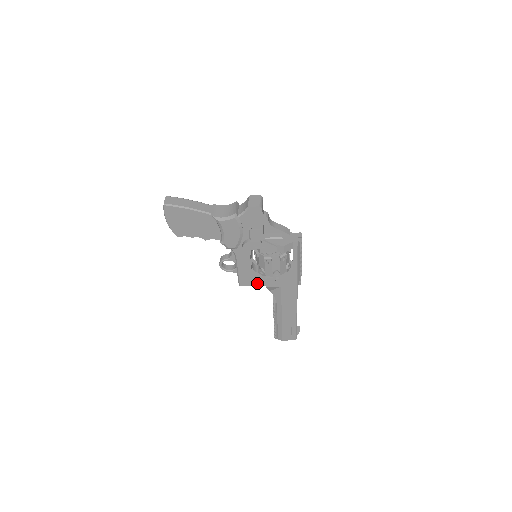
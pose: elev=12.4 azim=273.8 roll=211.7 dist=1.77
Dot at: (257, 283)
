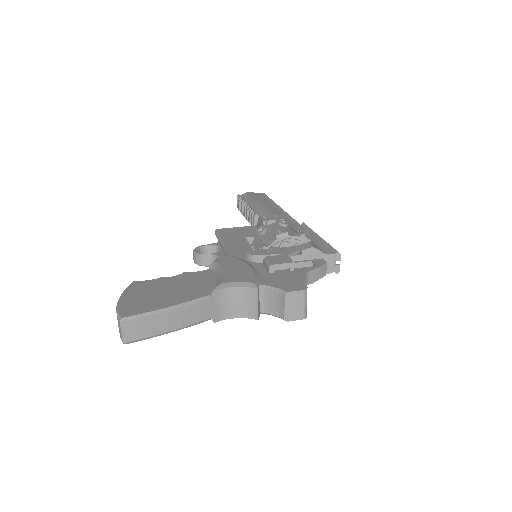
Dot at: occluded
